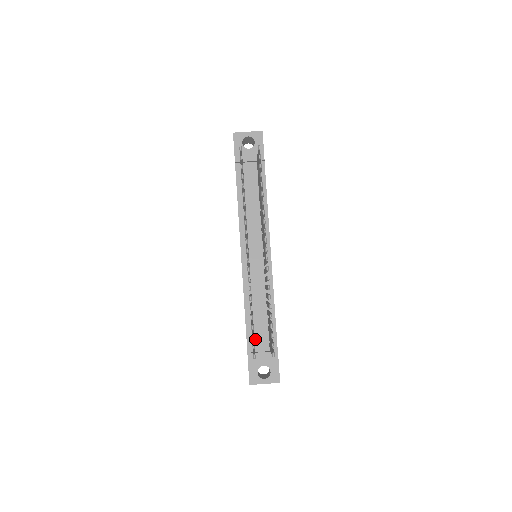
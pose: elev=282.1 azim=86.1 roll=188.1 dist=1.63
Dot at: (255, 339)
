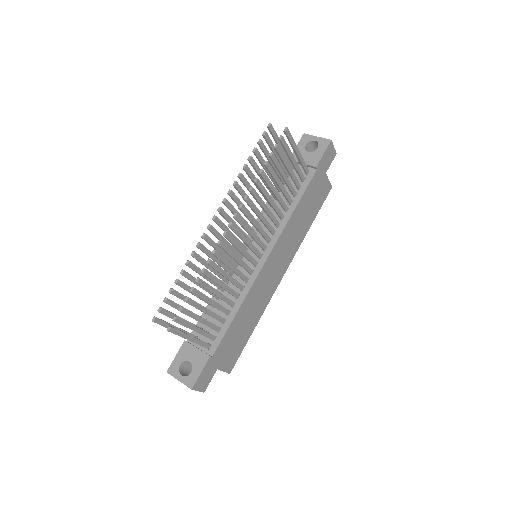
Dot at: occluded
